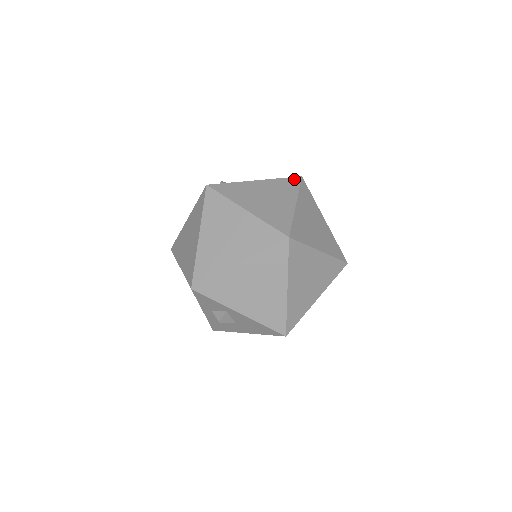
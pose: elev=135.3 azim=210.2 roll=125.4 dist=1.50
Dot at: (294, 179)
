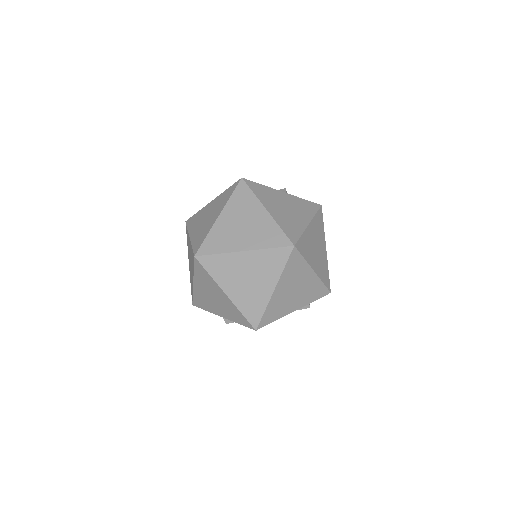
Dot at: (234, 185)
